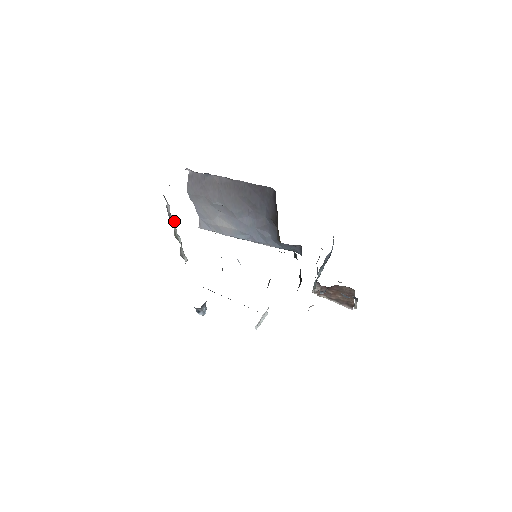
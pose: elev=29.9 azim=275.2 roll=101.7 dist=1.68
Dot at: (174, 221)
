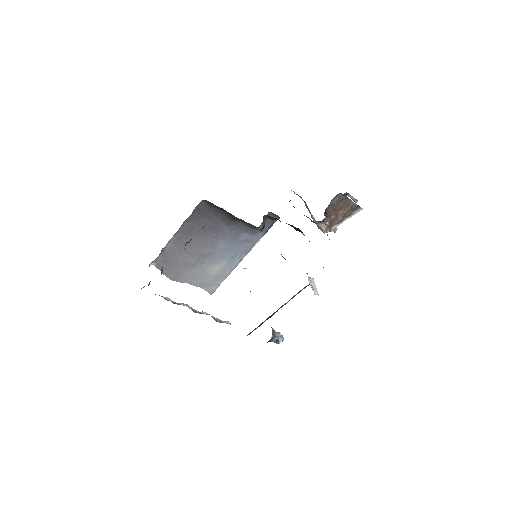
Dot at: (184, 305)
